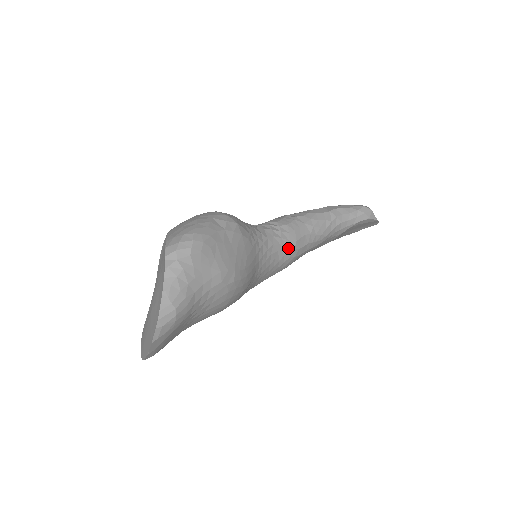
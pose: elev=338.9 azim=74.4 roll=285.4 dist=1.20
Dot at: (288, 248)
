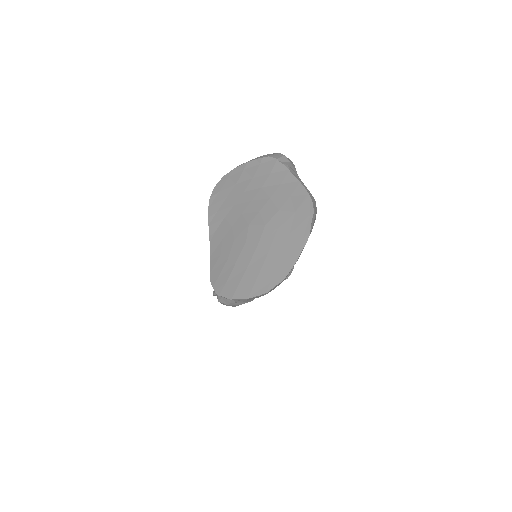
Dot at: occluded
